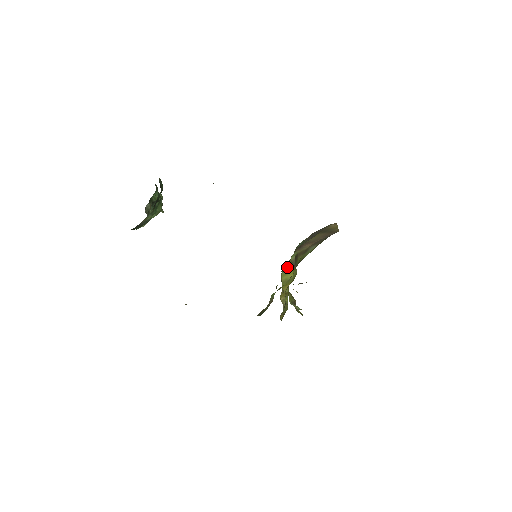
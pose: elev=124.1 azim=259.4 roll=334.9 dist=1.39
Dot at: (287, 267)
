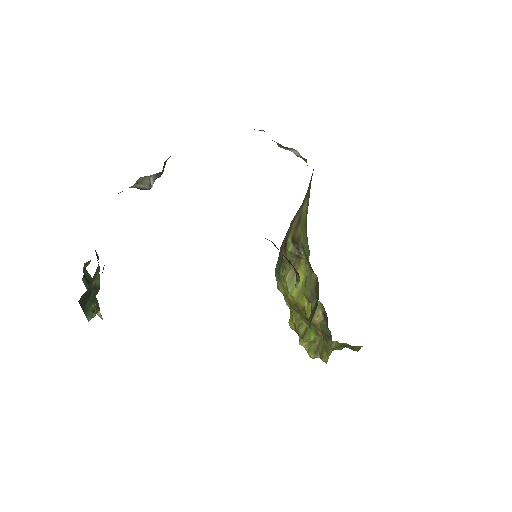
Dot at: (289, 275)
